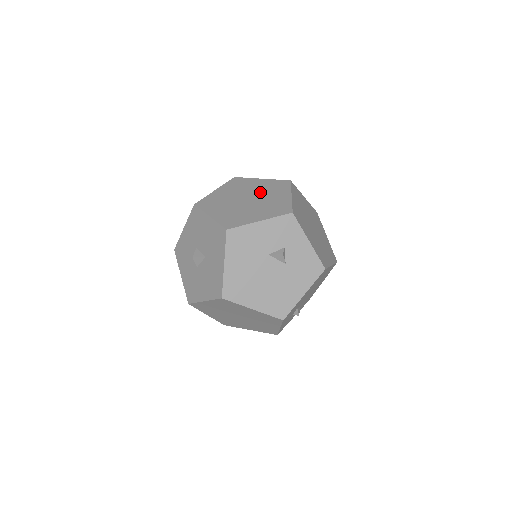
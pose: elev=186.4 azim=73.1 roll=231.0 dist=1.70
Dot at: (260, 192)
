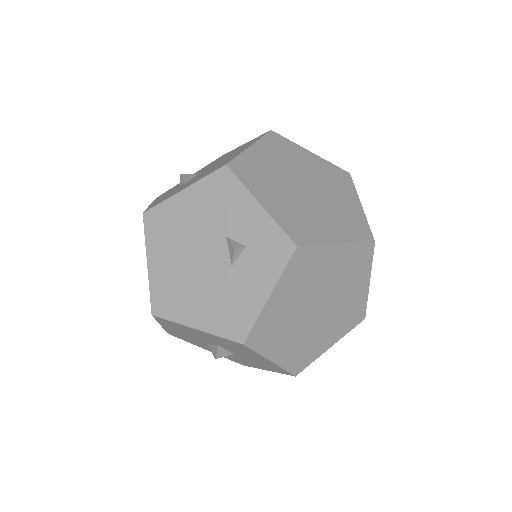
Dot at: (335, 286)
